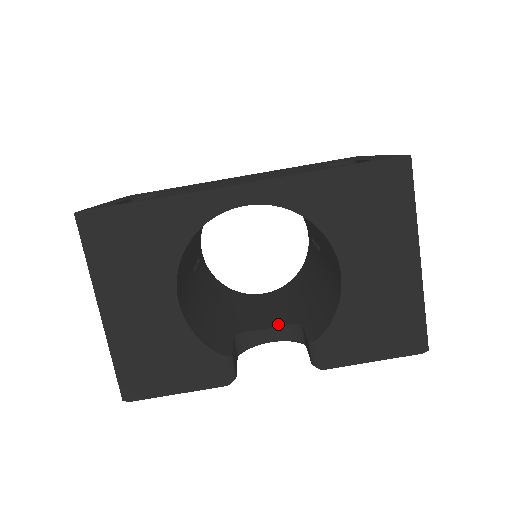
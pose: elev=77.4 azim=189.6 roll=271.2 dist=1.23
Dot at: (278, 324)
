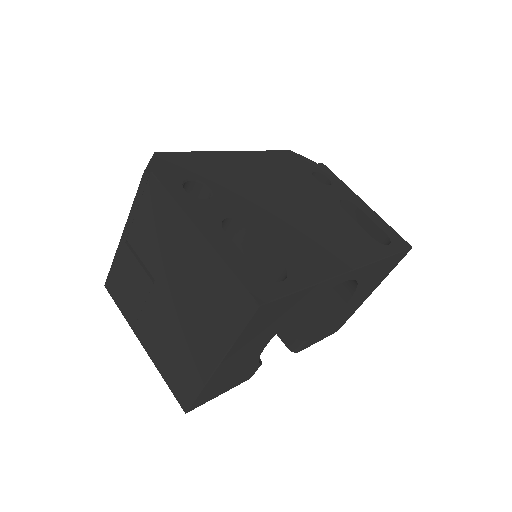
Dot at: occluded
